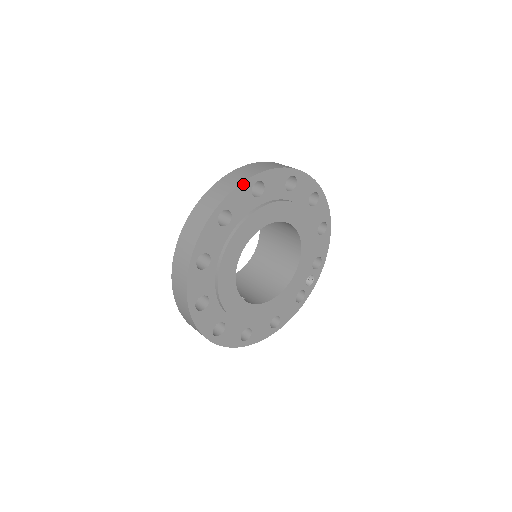
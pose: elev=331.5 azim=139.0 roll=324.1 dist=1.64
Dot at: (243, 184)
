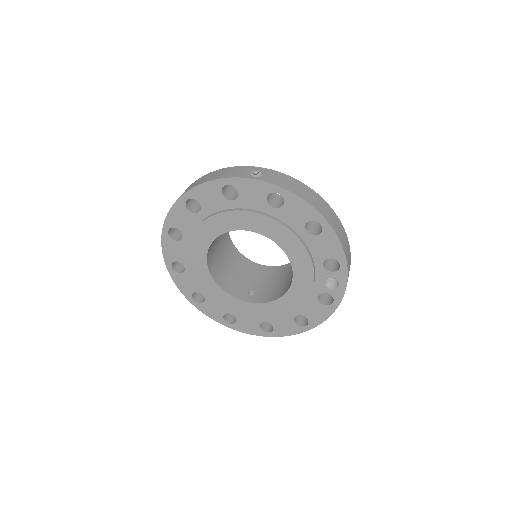
Dot at: (175, 205)
